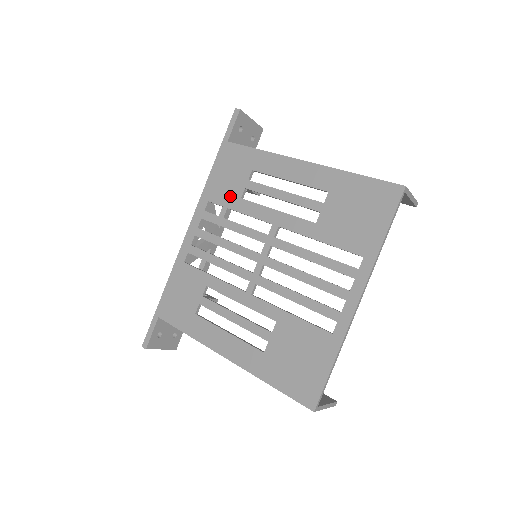
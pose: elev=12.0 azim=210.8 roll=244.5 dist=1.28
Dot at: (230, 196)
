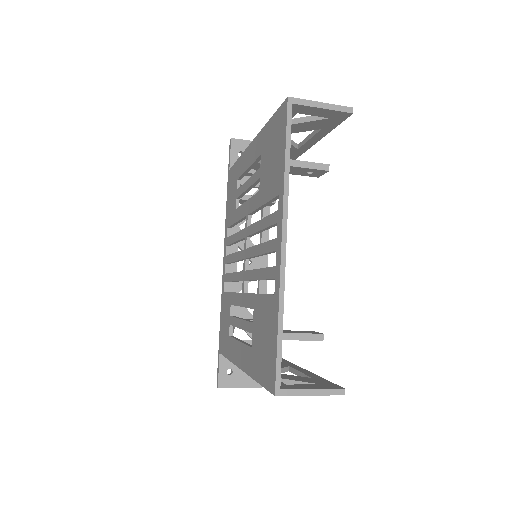
Dot at: (232, 213)
